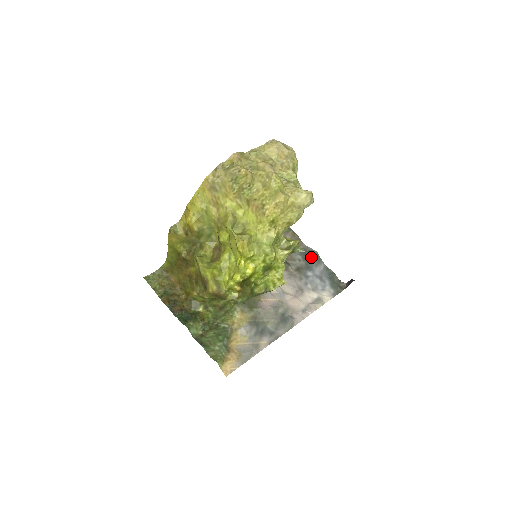
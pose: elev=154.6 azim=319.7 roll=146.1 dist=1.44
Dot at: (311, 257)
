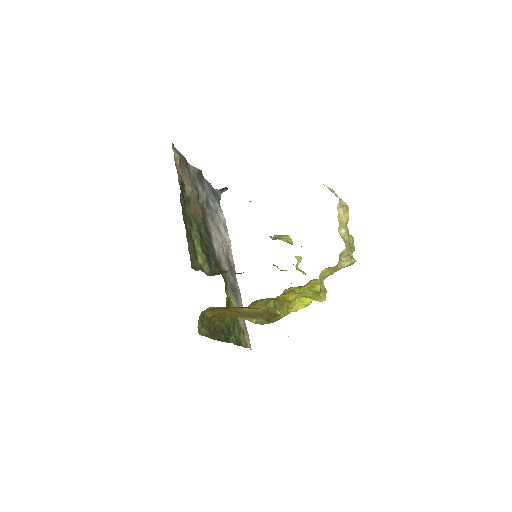
Dot at: (200, 179)
